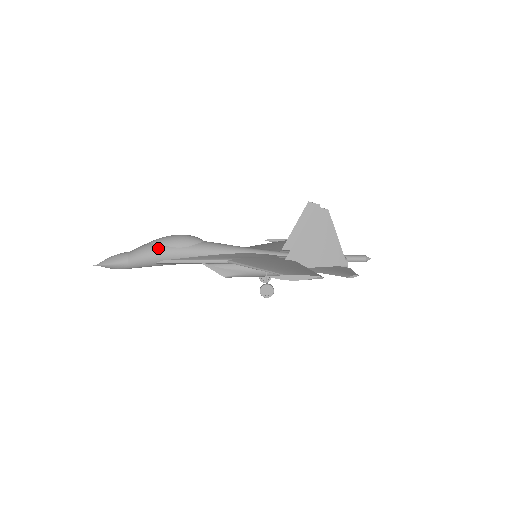
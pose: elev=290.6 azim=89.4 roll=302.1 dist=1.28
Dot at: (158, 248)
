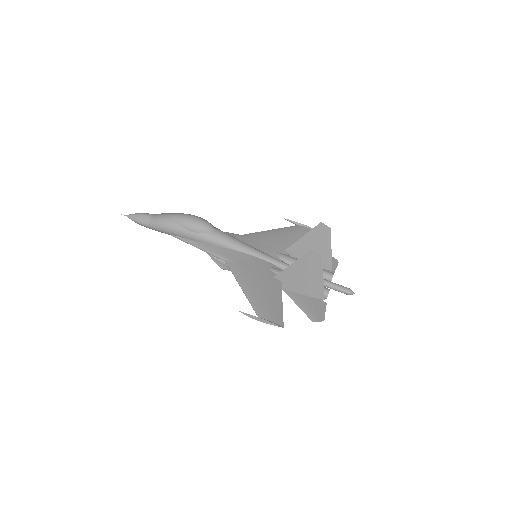
Dot at: (174, 225)
